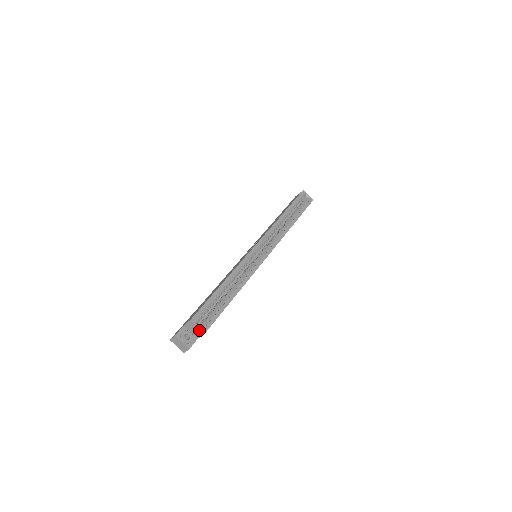
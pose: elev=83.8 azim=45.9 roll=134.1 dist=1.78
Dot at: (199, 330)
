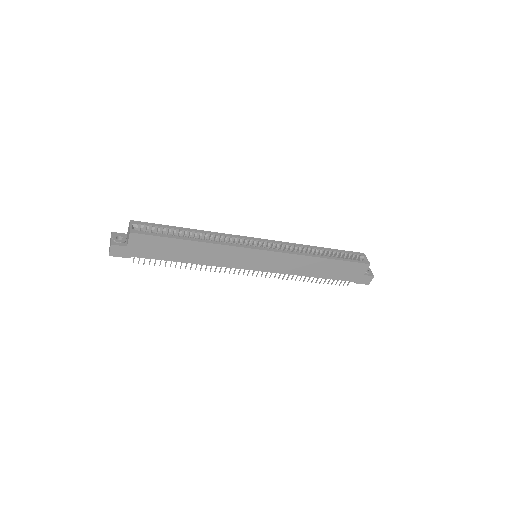
Dot at: (129, 231)
